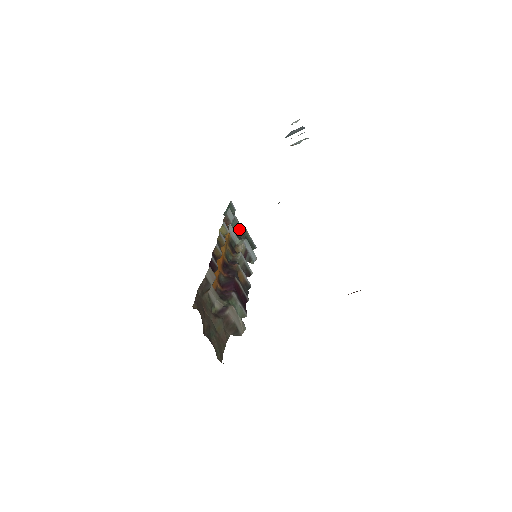
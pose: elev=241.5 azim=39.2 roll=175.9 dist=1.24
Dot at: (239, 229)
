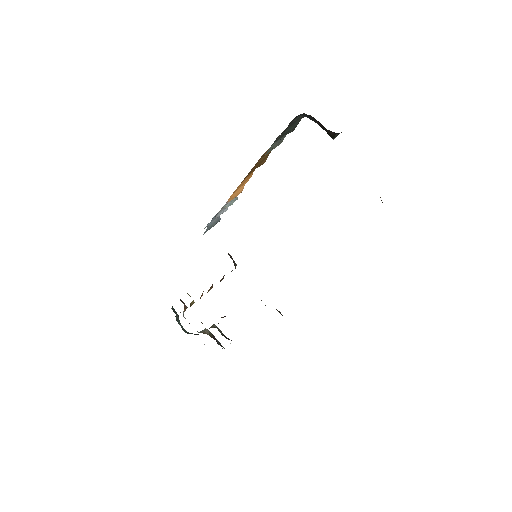
Dot at: (190, 333)
